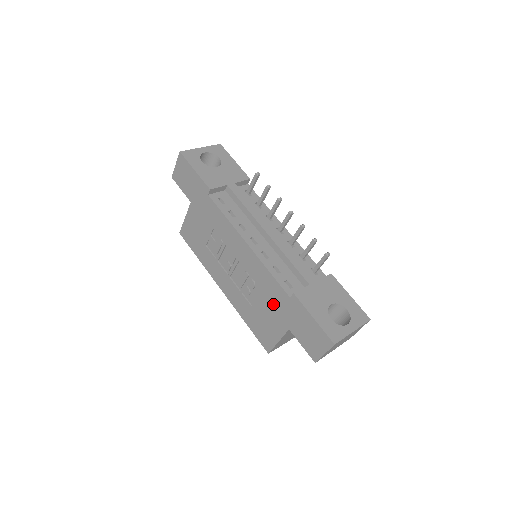
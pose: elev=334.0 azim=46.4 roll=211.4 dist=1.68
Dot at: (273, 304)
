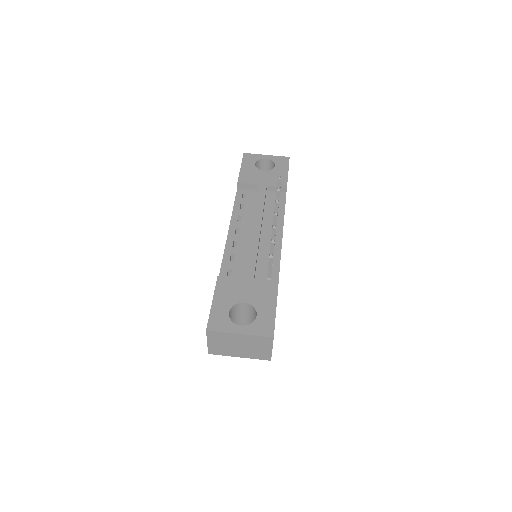
Dot at: occluded
